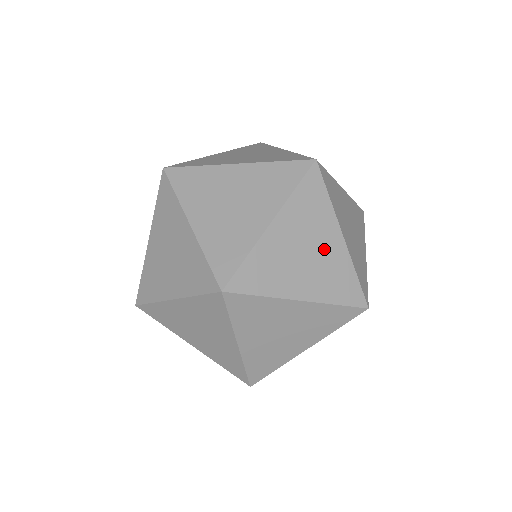
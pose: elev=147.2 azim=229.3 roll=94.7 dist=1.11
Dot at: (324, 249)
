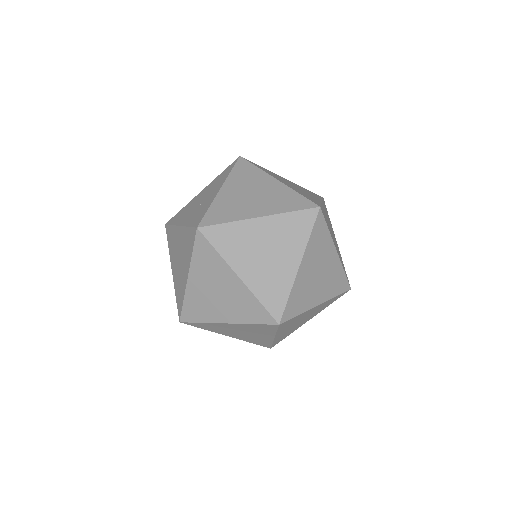
Dot at: (328, 266)
